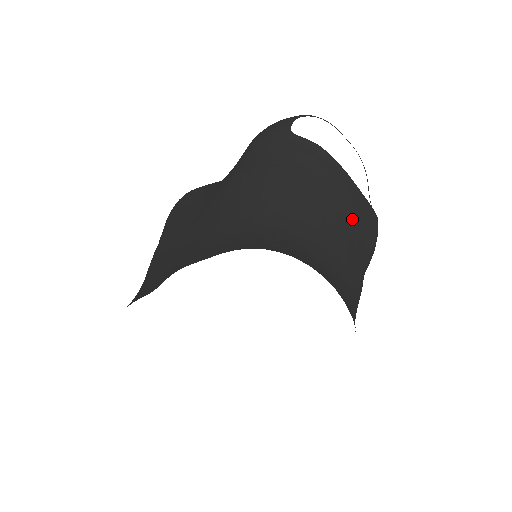
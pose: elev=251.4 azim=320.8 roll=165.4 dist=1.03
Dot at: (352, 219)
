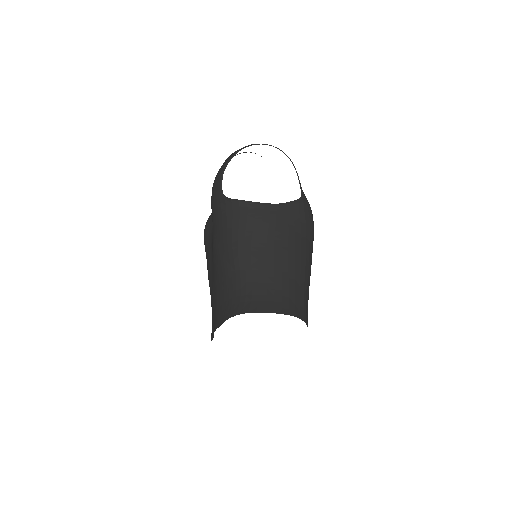
Dot at: (279, 236)
